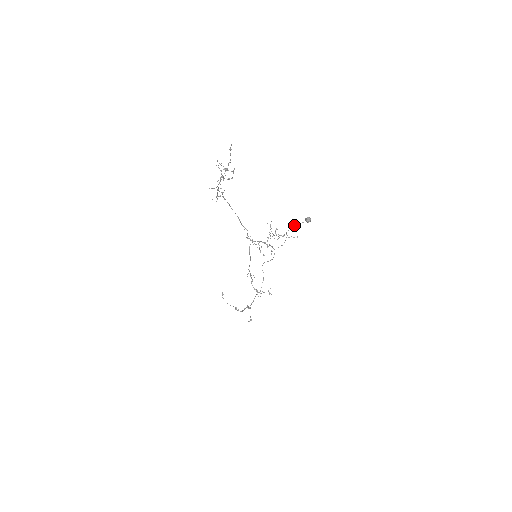
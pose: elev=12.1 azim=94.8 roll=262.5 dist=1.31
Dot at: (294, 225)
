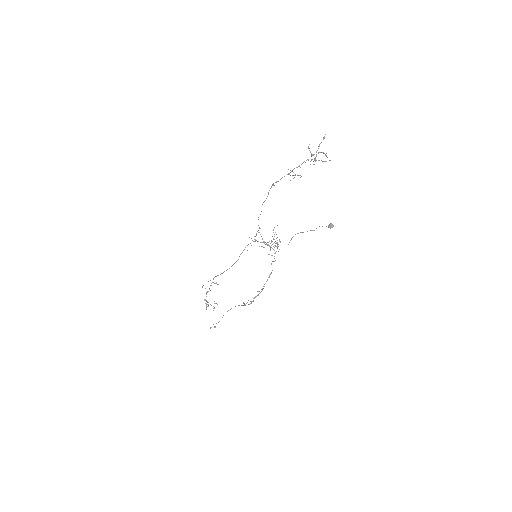
Dot at: (302, 232)
